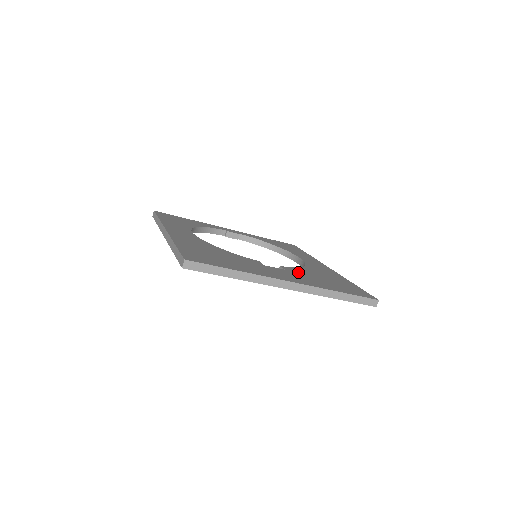
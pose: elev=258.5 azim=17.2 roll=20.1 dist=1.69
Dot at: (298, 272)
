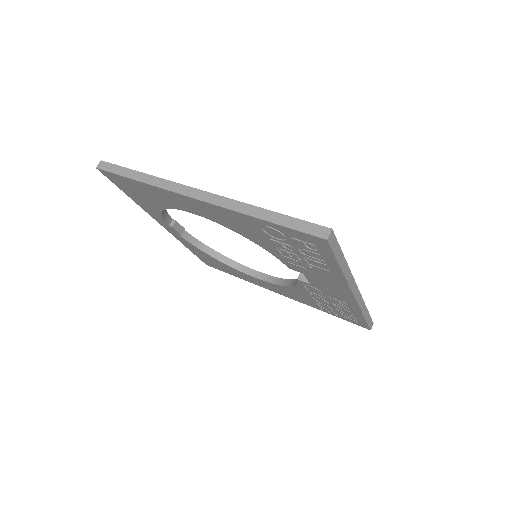
Dot at: occluded
